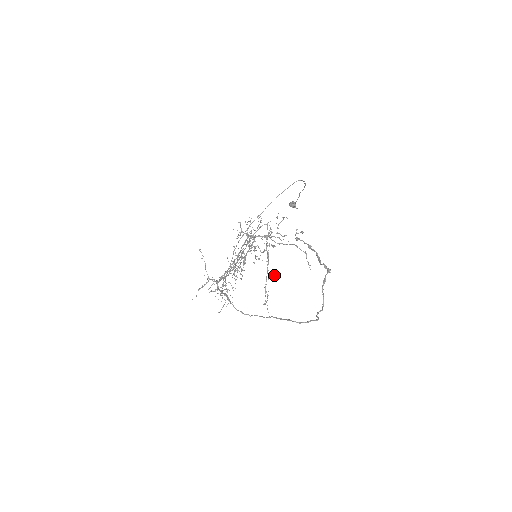
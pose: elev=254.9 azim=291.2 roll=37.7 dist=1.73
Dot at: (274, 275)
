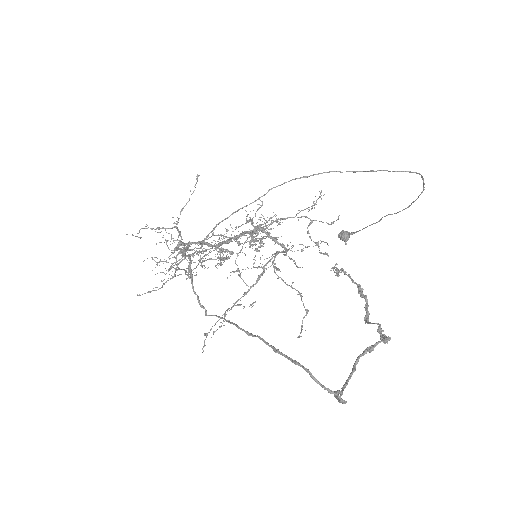
Dot at: (252, 304)
